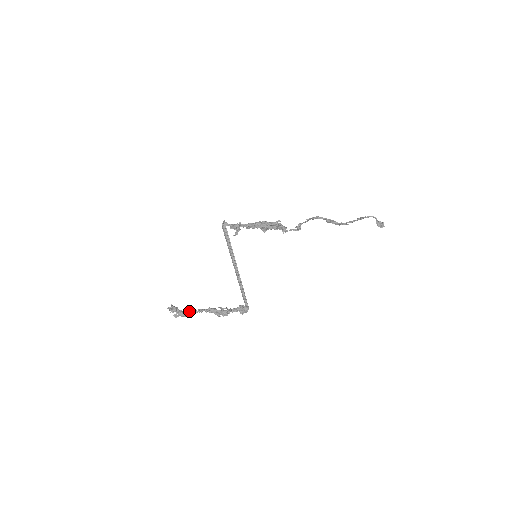
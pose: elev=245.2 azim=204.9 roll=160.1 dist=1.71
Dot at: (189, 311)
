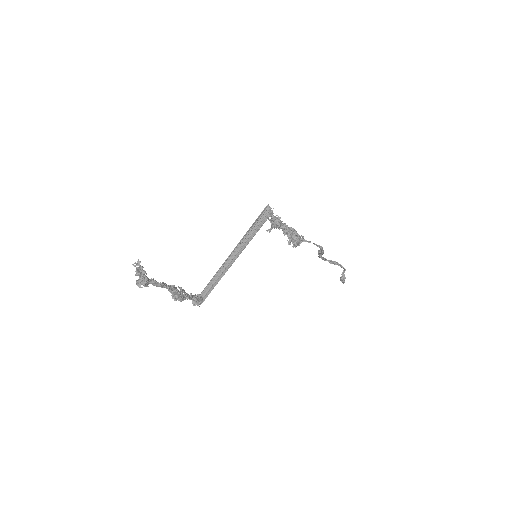
Dot at: (154, 282)
